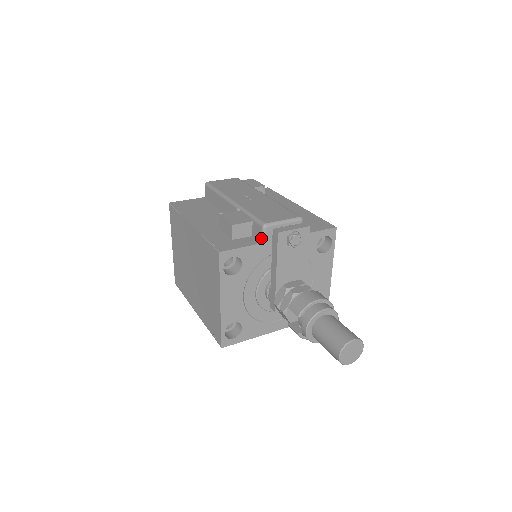
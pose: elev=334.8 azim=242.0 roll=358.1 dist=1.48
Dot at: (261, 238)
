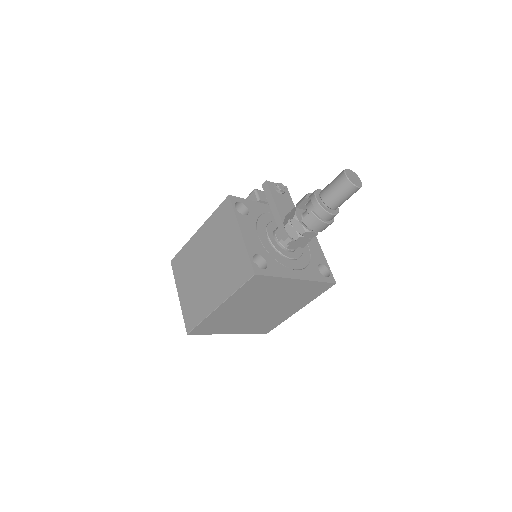
Dot at: (256, 198)
